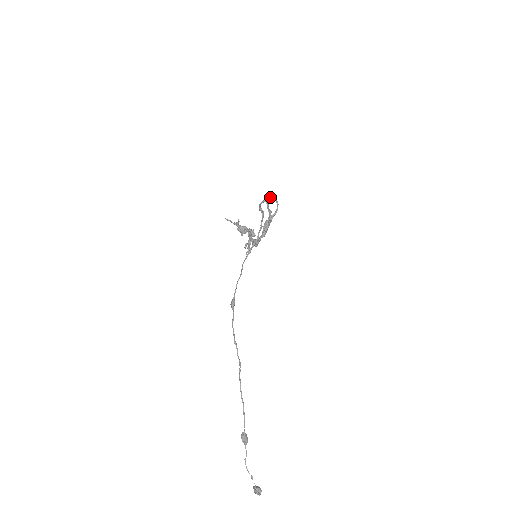
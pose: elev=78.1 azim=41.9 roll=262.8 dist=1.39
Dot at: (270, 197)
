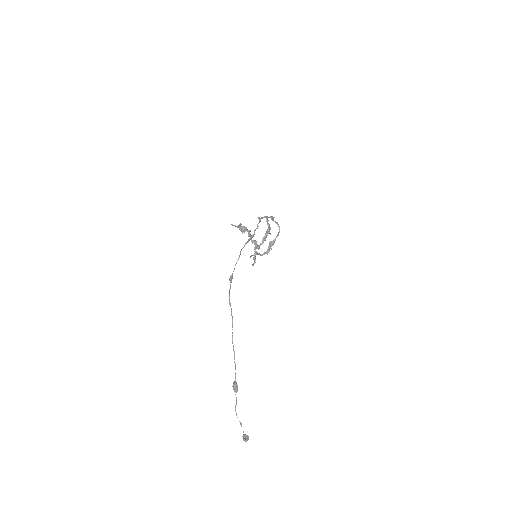
Dot at: (270, 217)
